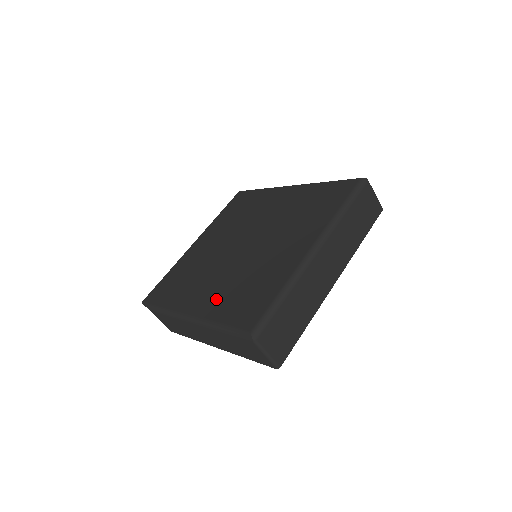
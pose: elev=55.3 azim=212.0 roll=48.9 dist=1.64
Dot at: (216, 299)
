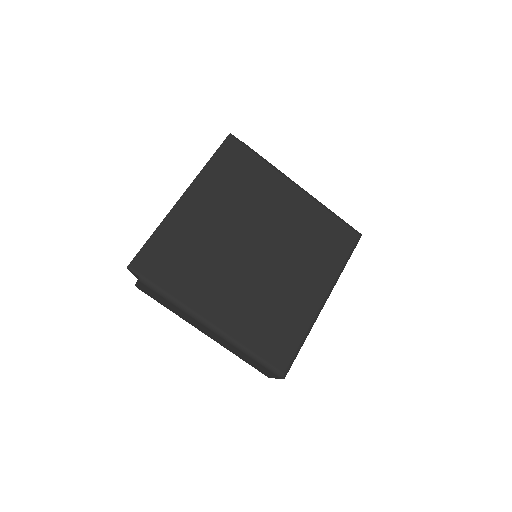
Dot at: (241, 317)
